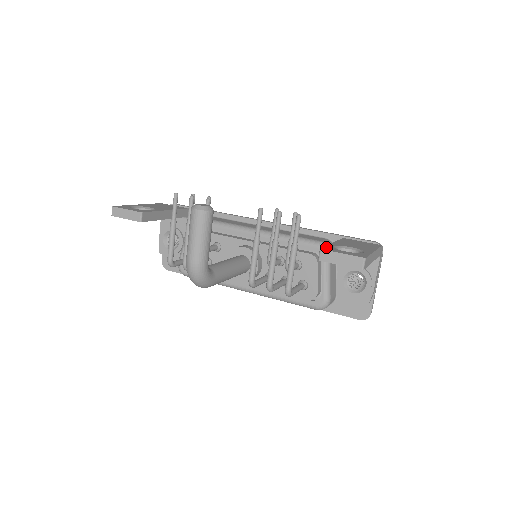
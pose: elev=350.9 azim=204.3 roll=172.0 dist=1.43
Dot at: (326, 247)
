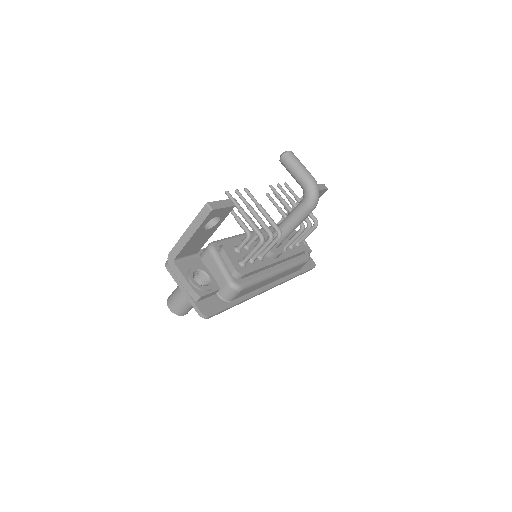
Dot at: occluded
